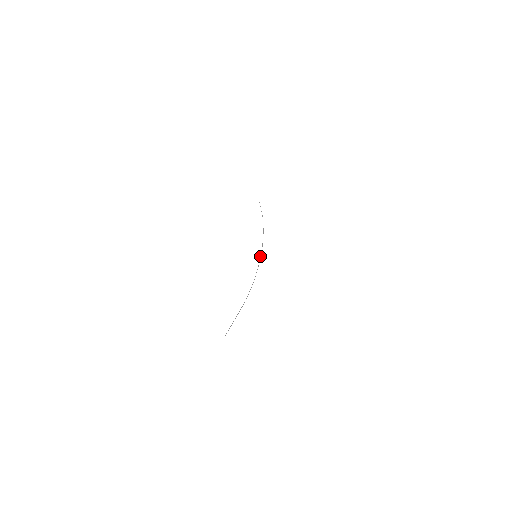
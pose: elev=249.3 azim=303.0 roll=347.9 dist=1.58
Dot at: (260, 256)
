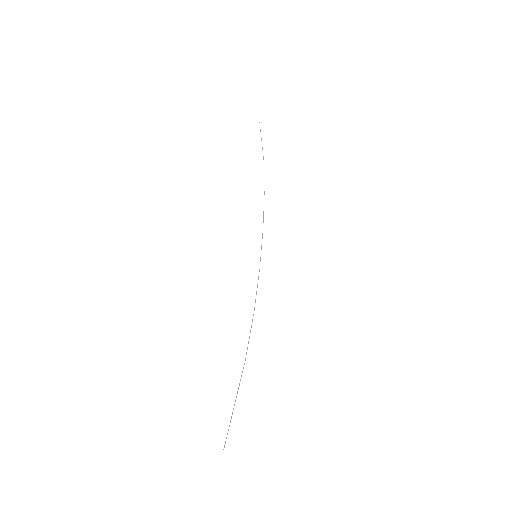
Dot at: occluded
